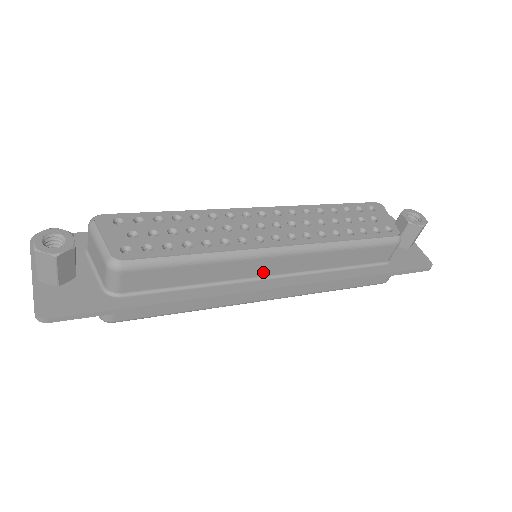
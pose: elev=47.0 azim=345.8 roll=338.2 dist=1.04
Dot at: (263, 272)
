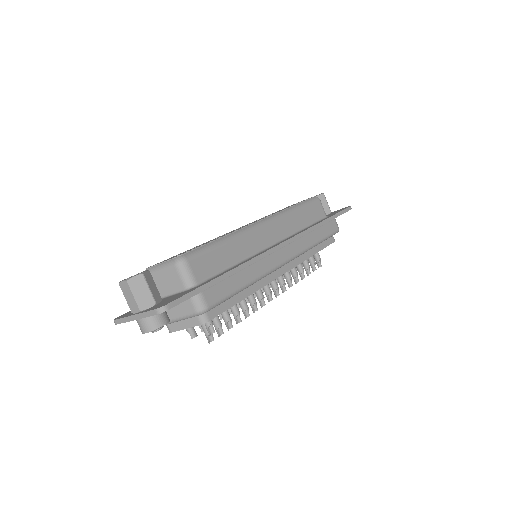
Dot at: (266, 242)
